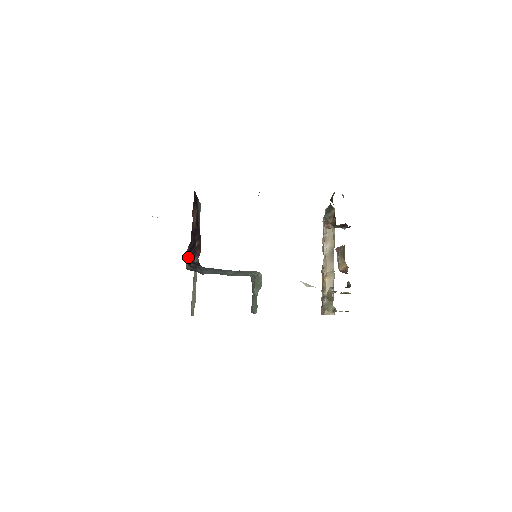
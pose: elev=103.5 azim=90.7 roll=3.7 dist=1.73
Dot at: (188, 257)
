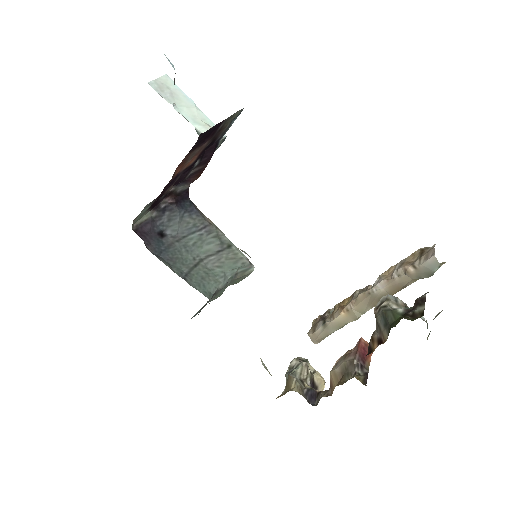
Dot at: (151, 204)
